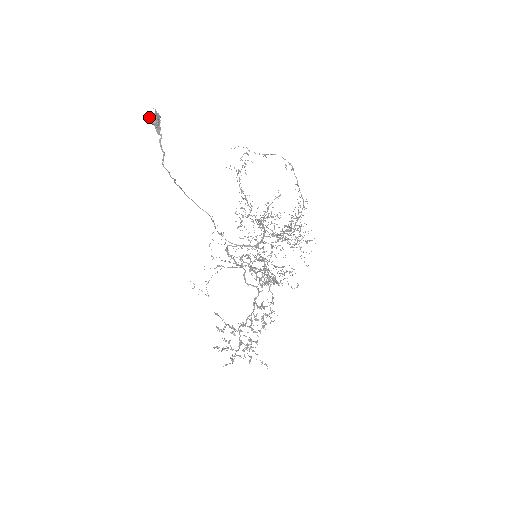
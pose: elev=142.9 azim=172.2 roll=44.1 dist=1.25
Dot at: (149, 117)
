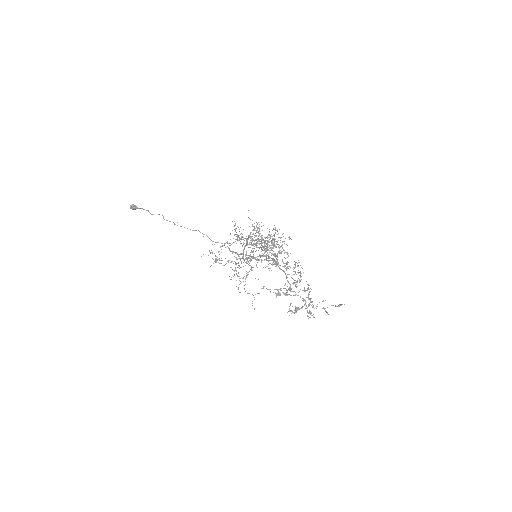
Dot at: (131, 207)
